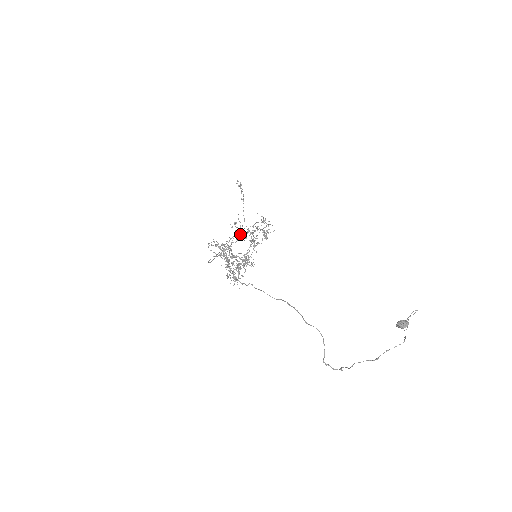
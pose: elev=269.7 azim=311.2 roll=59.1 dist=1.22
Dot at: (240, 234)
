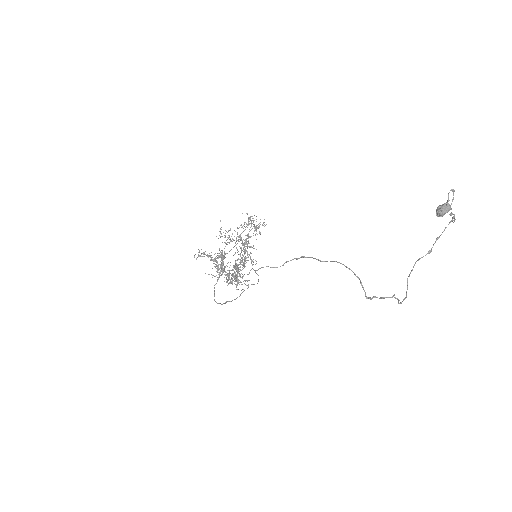
Dot at: (225, 233)
